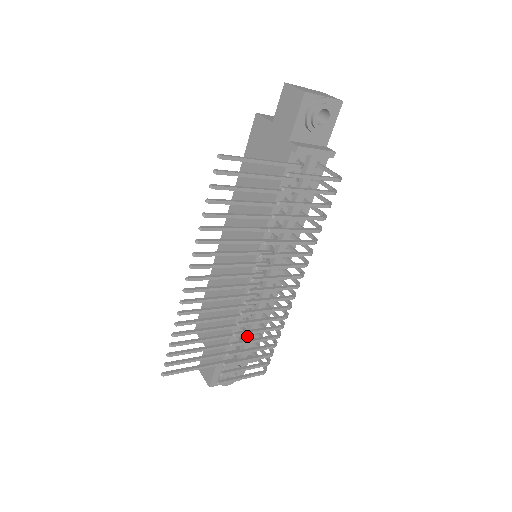
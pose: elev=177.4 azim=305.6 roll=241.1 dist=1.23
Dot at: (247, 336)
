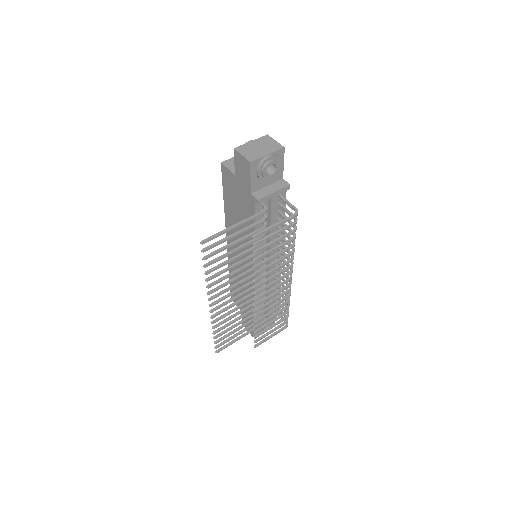
Dot at: (267, 306)
